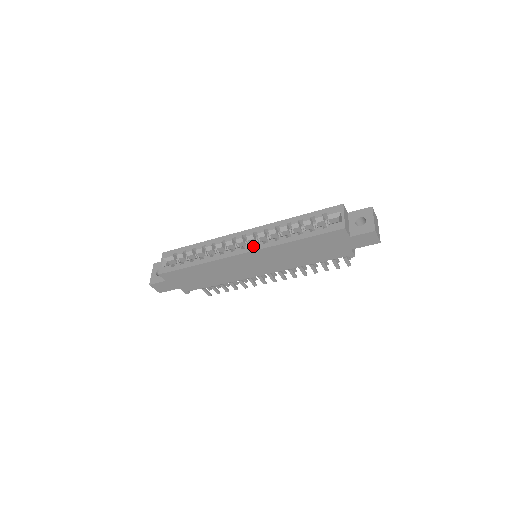
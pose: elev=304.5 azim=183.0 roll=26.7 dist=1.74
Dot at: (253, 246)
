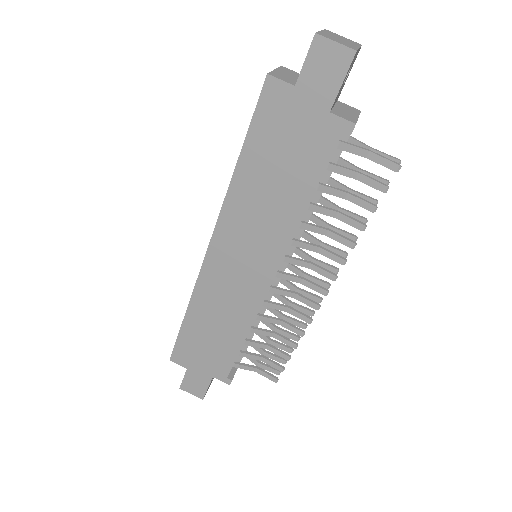
Dot at: occluded
